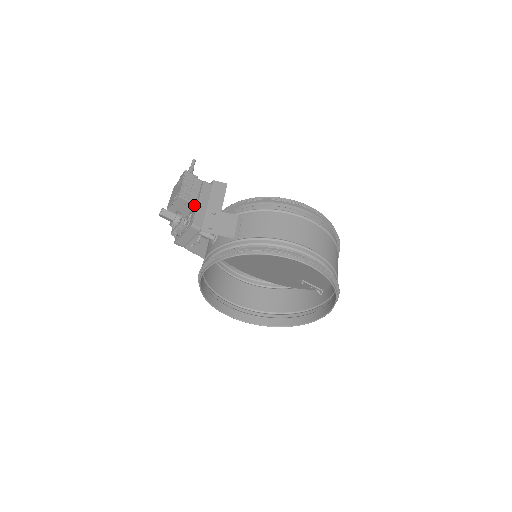
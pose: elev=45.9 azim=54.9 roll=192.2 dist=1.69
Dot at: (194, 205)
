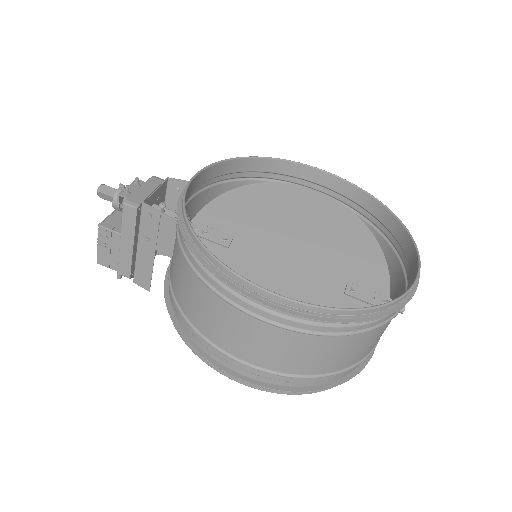
Dot at: occluded
